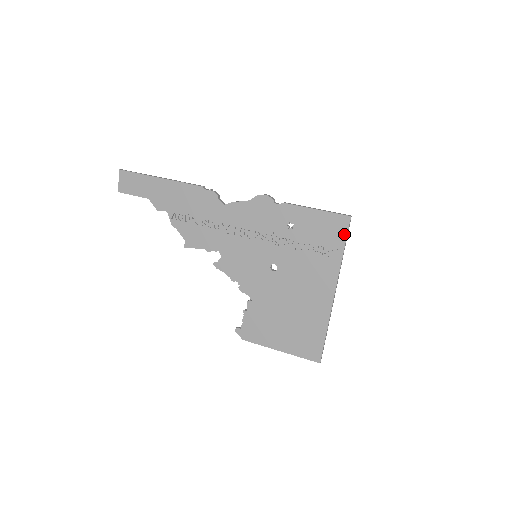
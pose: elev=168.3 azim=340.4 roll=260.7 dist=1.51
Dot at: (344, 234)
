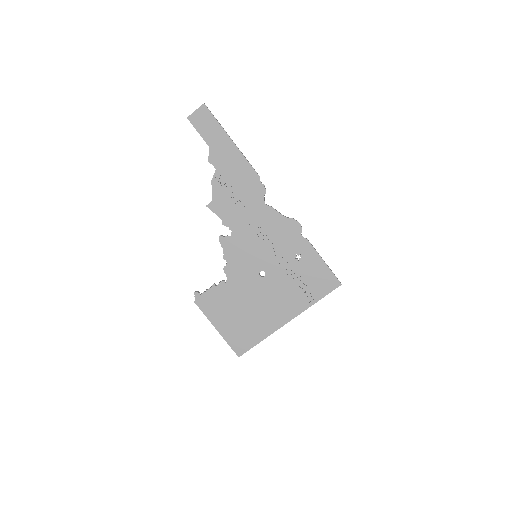
Dot at: (328, 291)
